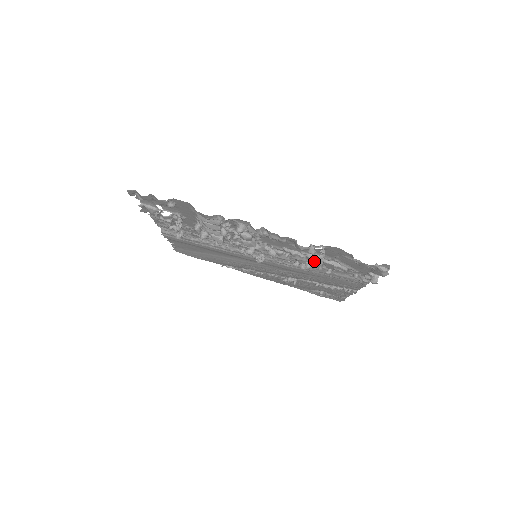
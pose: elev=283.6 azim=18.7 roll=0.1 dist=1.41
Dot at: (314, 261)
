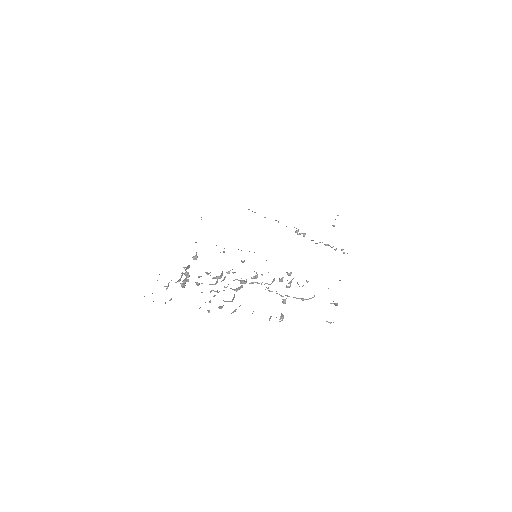
Dot at: occluded
